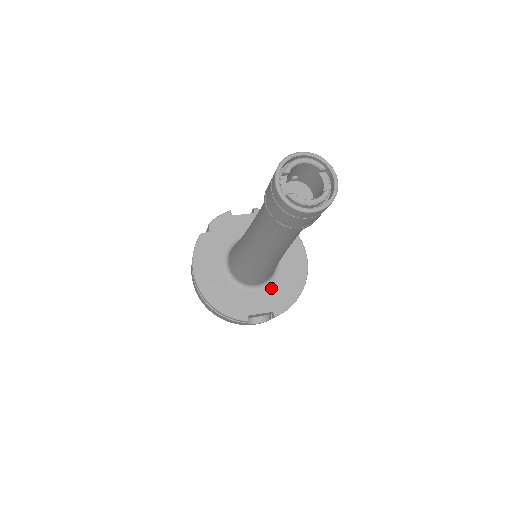
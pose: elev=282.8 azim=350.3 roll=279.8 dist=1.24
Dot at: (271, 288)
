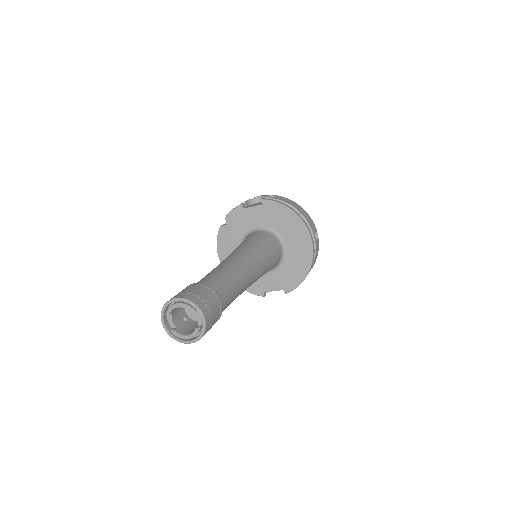
Dot at: (281, 271)
